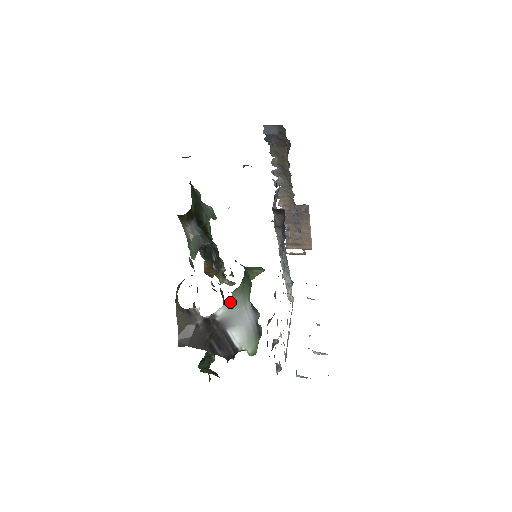
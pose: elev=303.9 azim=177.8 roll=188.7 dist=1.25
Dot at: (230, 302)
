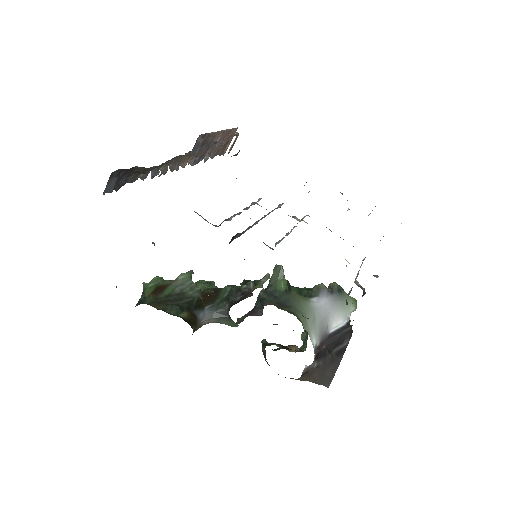
Dot at: (310, 331)
